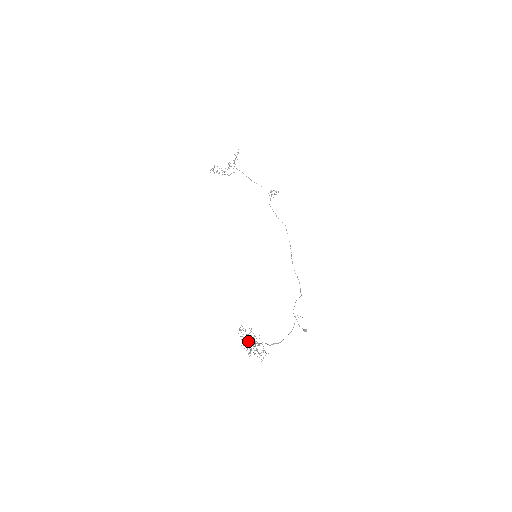
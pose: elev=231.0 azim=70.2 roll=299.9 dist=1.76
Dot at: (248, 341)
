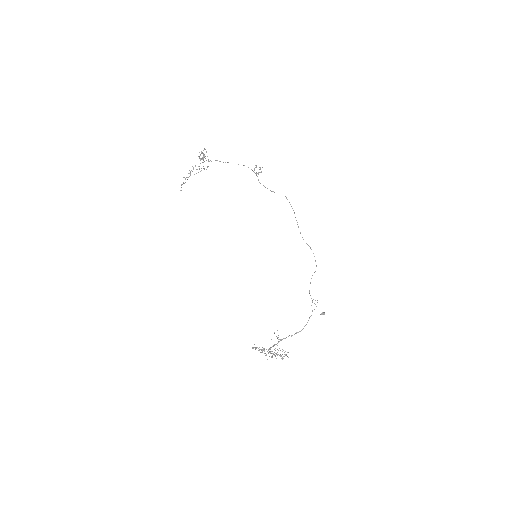
Dot at: occluded
